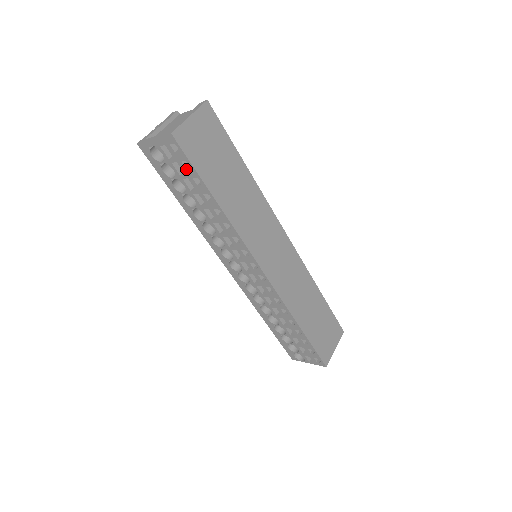
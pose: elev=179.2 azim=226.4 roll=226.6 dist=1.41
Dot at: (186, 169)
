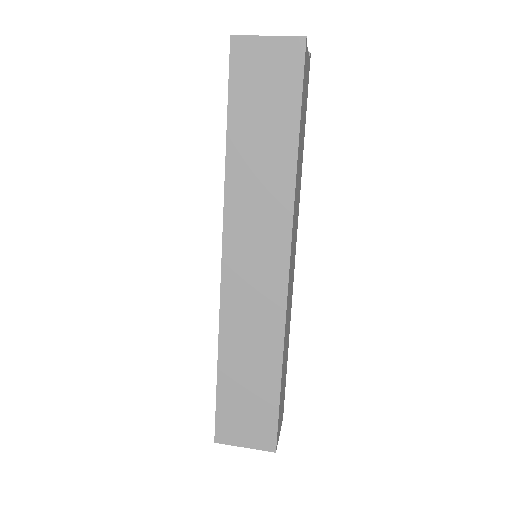
Dot at: occluded
